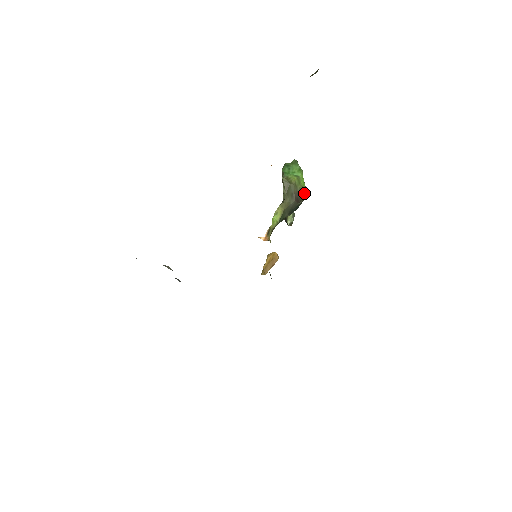
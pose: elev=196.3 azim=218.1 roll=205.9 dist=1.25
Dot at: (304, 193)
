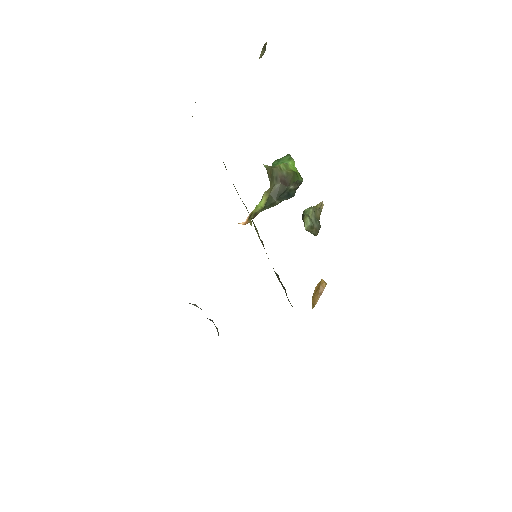
Dot at: (293, 176)
